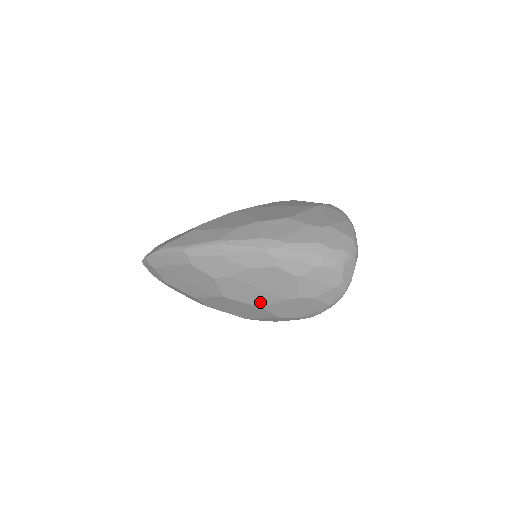
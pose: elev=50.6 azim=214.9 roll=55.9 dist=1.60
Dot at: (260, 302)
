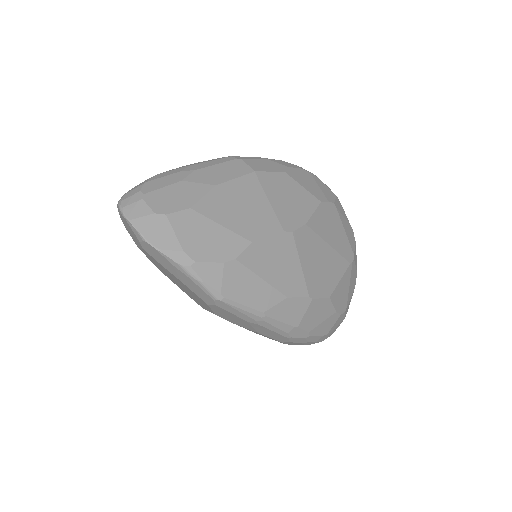
Dot at: occluded
